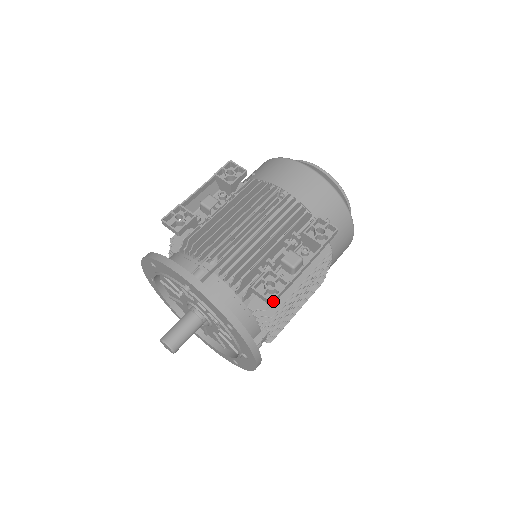
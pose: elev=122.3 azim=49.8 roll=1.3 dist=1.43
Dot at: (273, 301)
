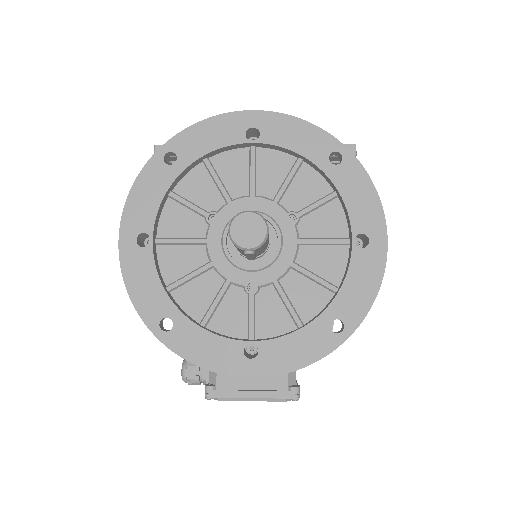
Dot at: (355, 147)
